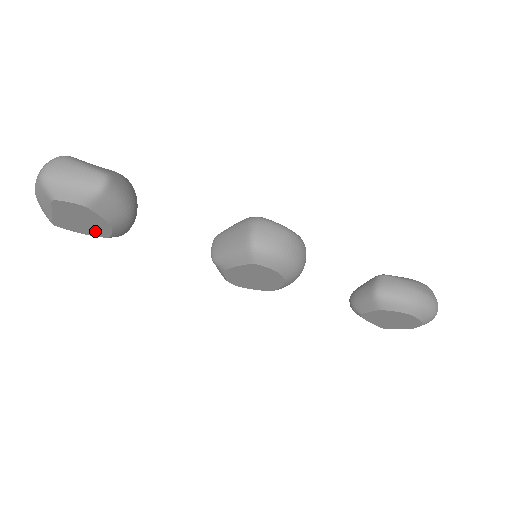
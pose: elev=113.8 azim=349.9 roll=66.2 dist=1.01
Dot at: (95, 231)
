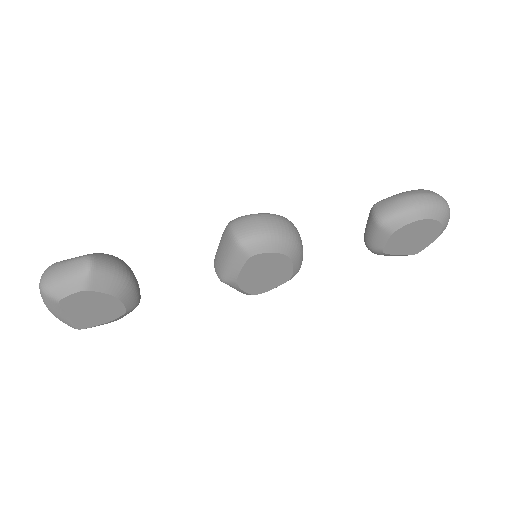
Dot at: (111, 313)
